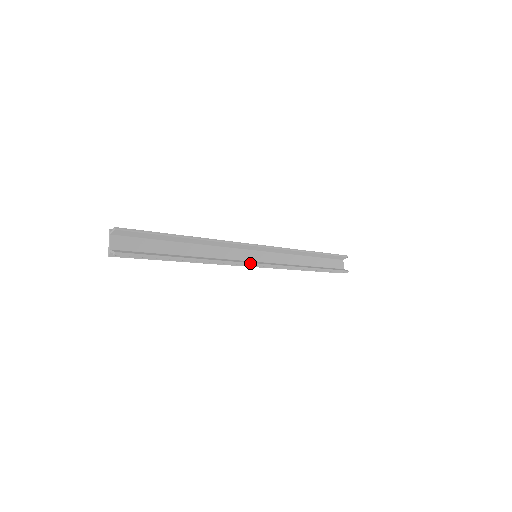
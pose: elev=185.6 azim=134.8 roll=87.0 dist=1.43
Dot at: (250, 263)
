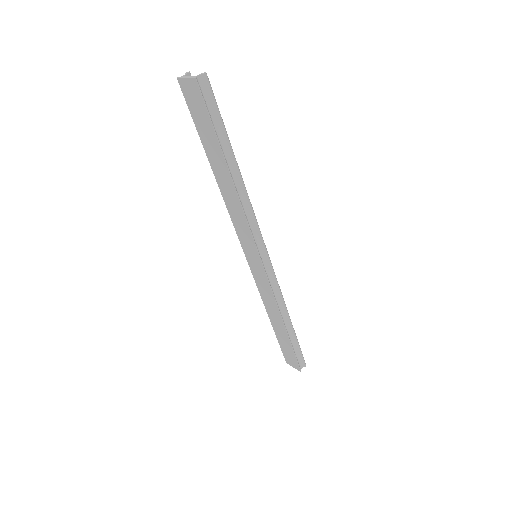
Dot at: (263, 241)
